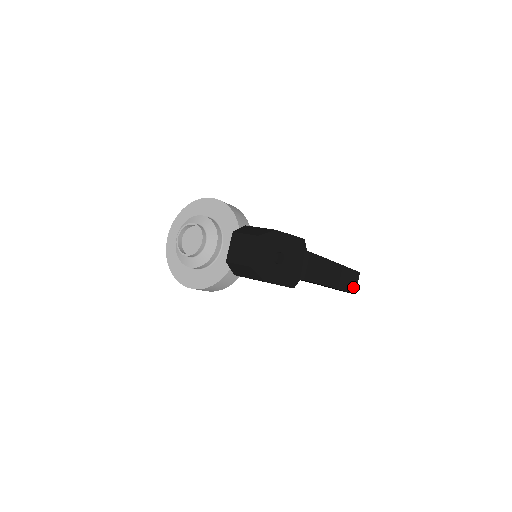
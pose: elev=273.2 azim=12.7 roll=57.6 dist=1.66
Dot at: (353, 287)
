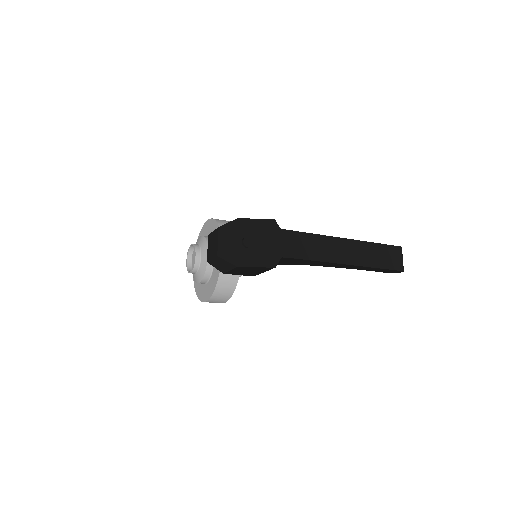
Dot at: (394, 263)
